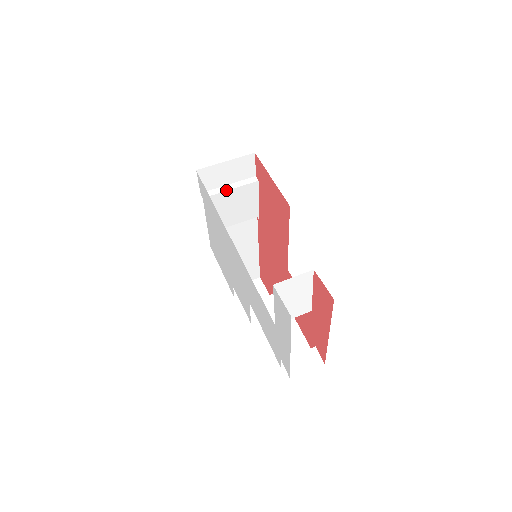
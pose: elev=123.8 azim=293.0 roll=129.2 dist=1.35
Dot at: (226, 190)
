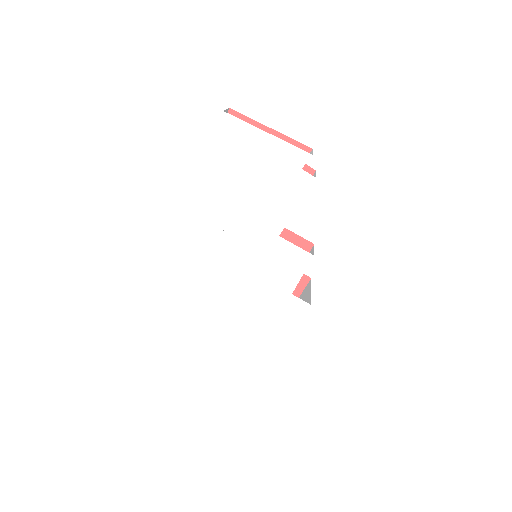
Dot at: occluded
